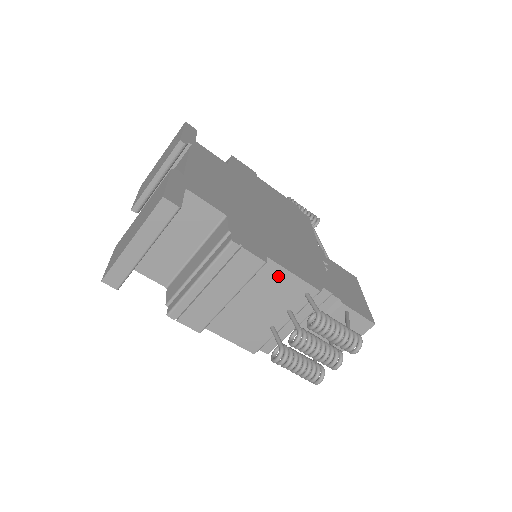
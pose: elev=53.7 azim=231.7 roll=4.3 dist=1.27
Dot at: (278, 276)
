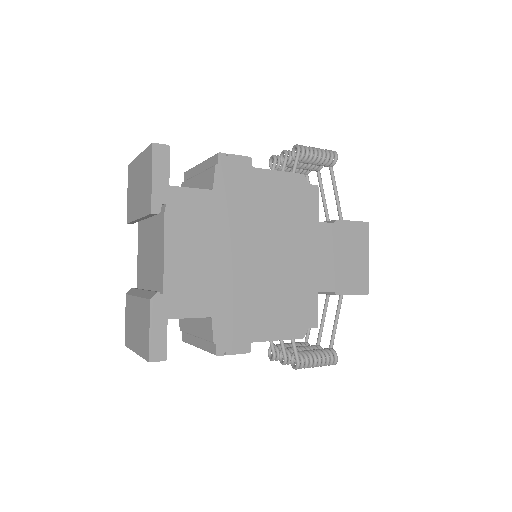
Dot at: occluded
